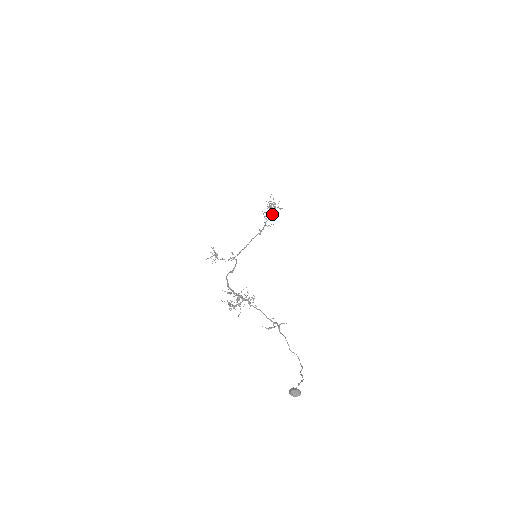
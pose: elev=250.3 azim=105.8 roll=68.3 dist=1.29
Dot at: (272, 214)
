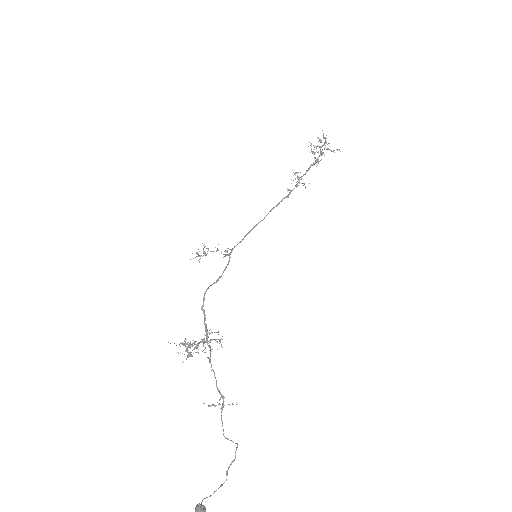
Dot at: (316, 161)
